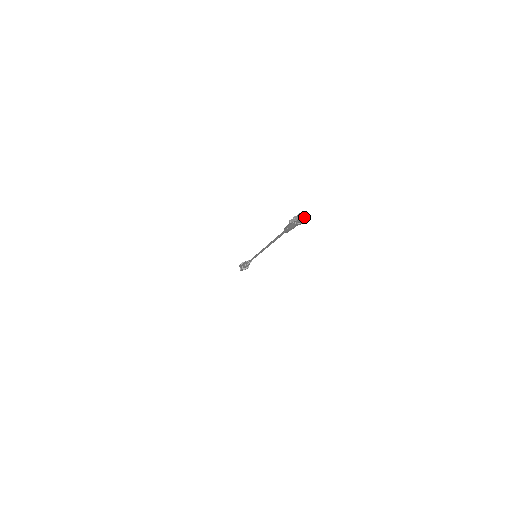
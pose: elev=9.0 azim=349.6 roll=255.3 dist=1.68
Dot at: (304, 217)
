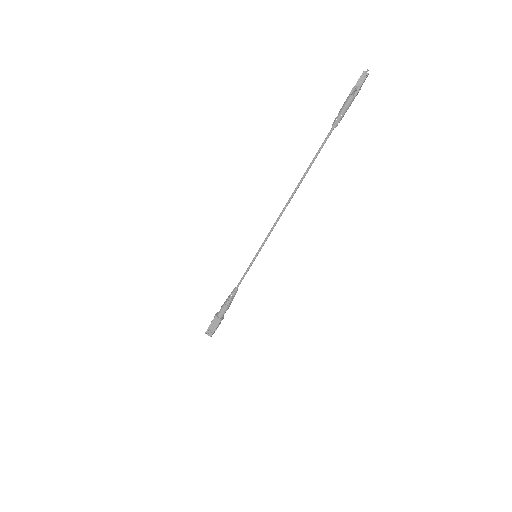
Dot at: (368, 73)
